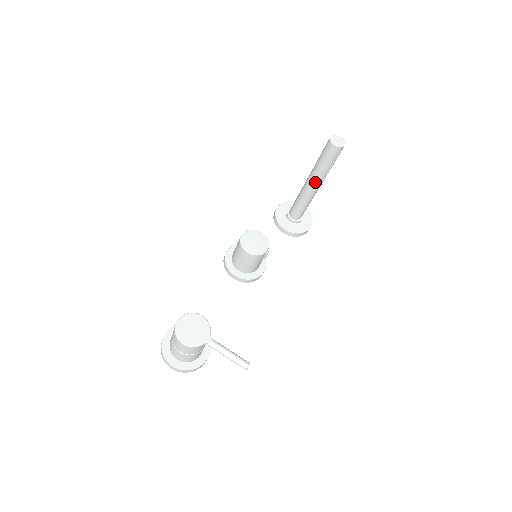
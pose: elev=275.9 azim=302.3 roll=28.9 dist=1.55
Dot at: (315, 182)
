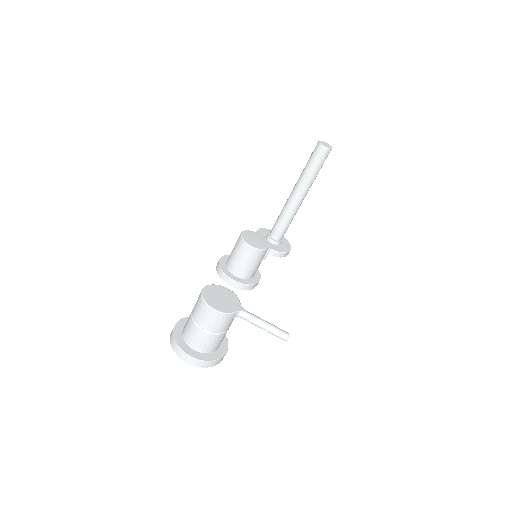
Dot at: (302, 190)
